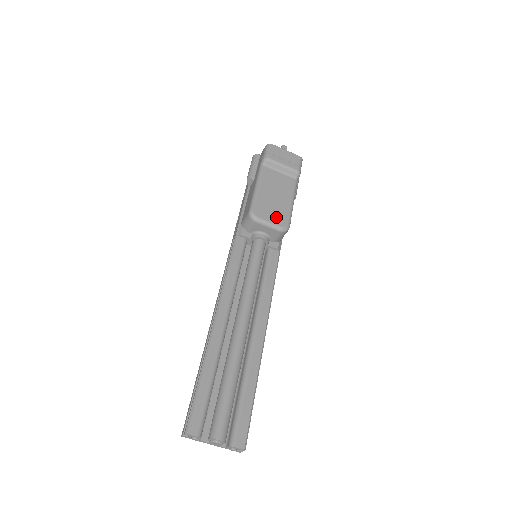
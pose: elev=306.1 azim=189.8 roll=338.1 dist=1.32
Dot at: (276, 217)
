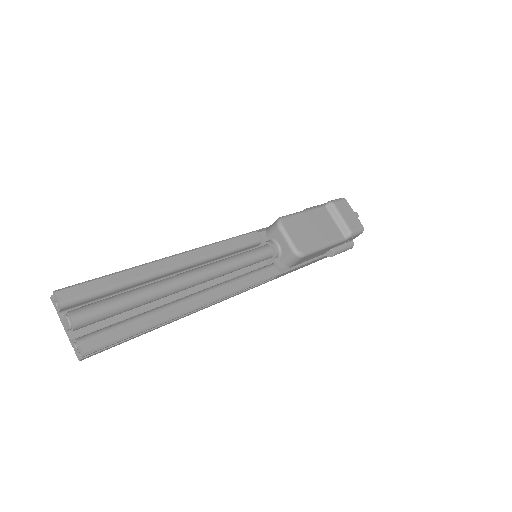
Dot at: (299, 239)
